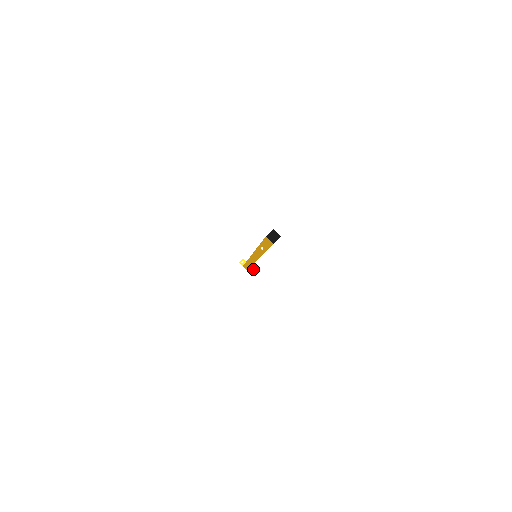
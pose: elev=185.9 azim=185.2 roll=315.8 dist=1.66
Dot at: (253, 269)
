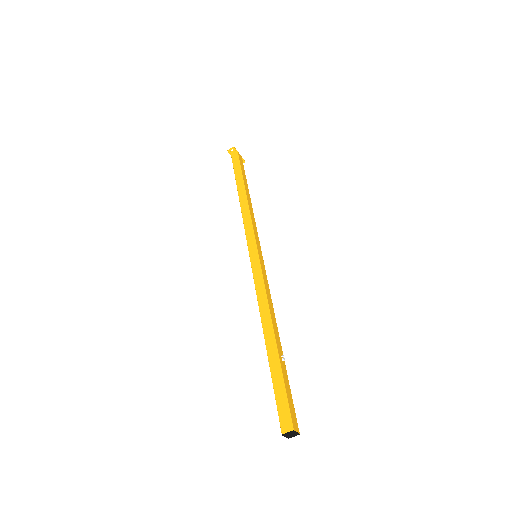
Dot at: (244, 161)
